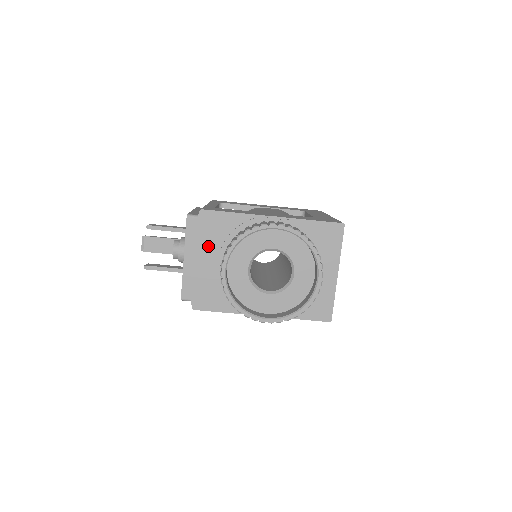
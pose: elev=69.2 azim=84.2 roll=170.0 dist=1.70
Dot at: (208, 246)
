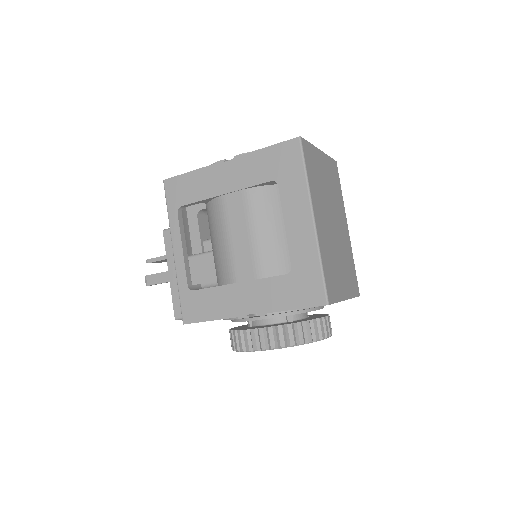
Dot at: occluded
